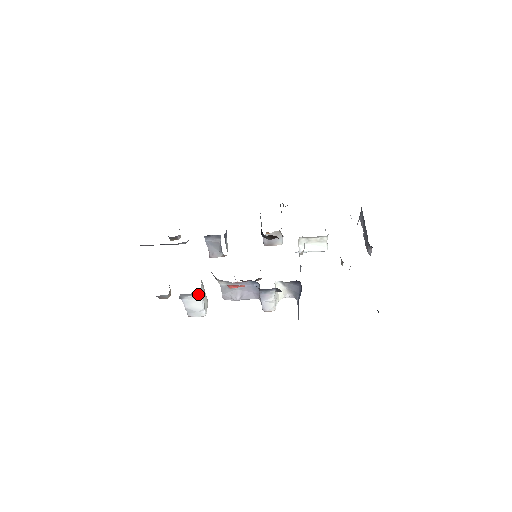
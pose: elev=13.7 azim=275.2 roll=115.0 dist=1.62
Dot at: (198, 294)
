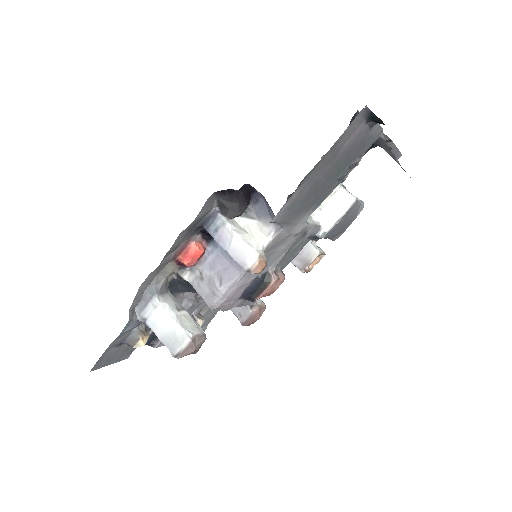
Dot at: (153, 296)
